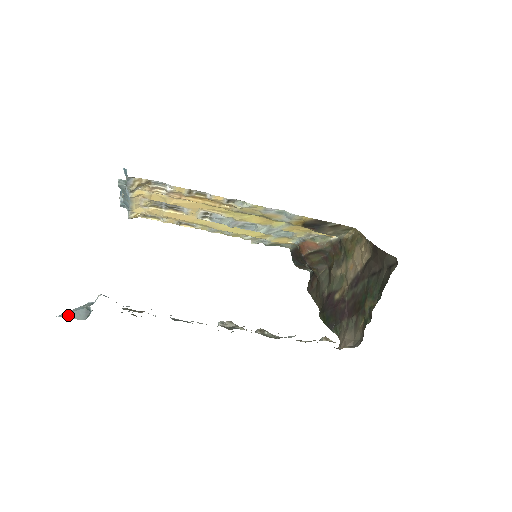
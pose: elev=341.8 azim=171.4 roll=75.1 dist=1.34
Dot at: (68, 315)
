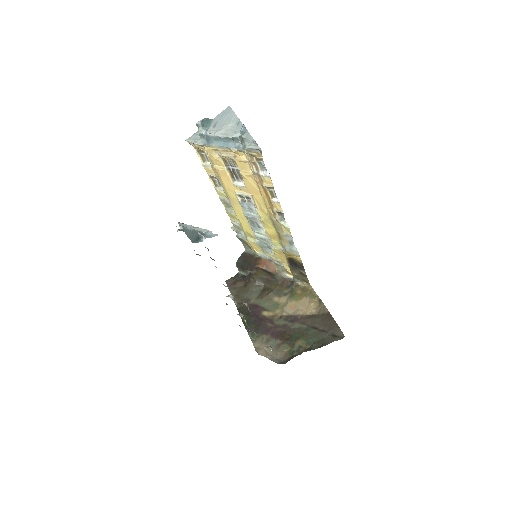
Dot at: (187, 231)
